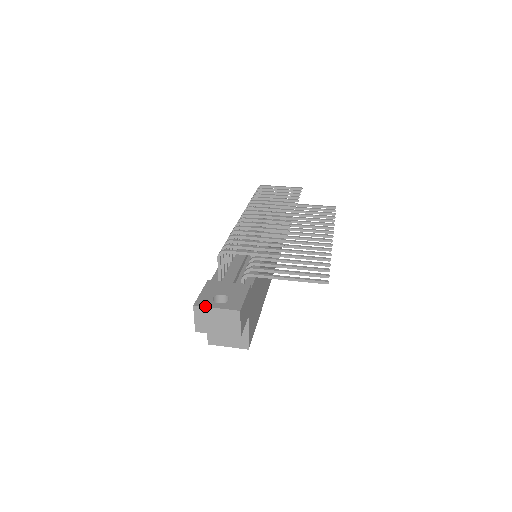
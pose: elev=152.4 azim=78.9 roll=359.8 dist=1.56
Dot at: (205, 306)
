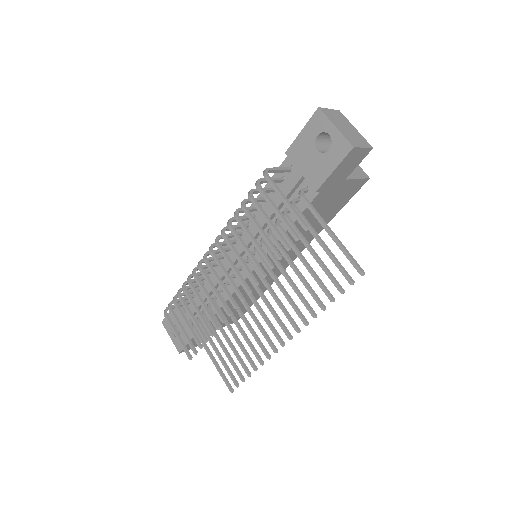
Dot at: (166, 330)
